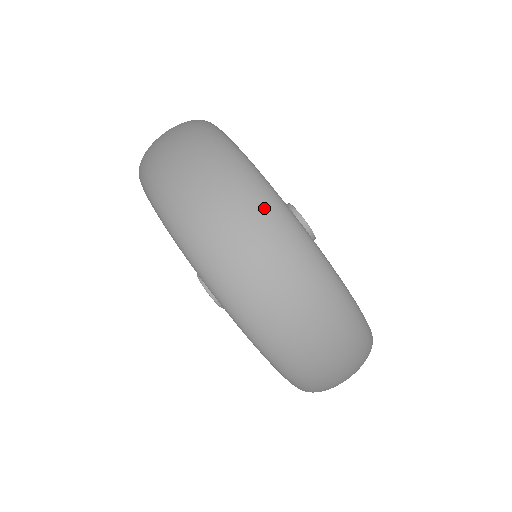
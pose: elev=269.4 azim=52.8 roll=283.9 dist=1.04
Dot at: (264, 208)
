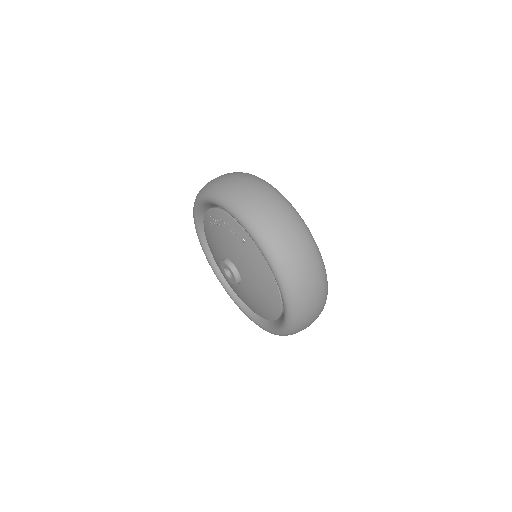
Dot at: (257, 179)
